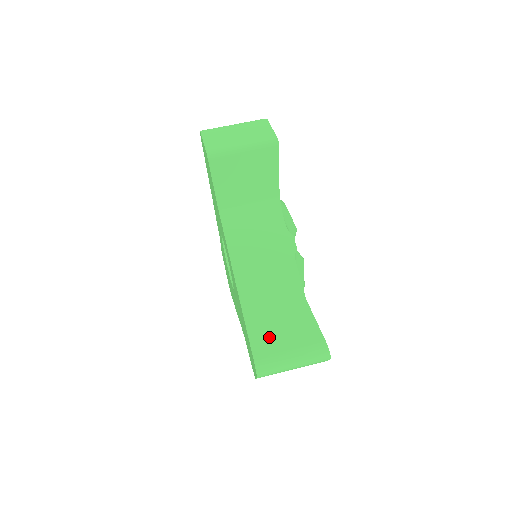
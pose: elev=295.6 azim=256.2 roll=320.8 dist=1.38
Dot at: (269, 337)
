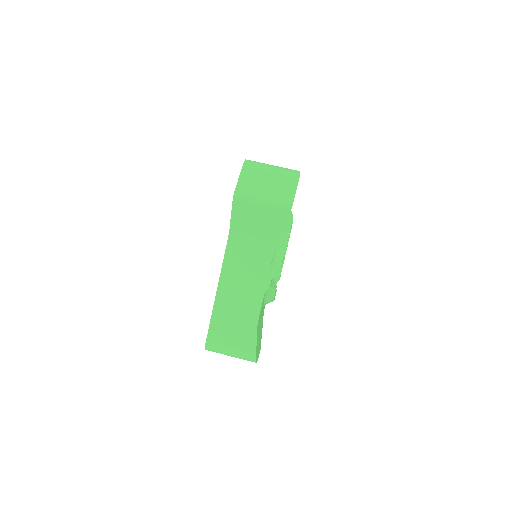
Dot at: (222, 334)
